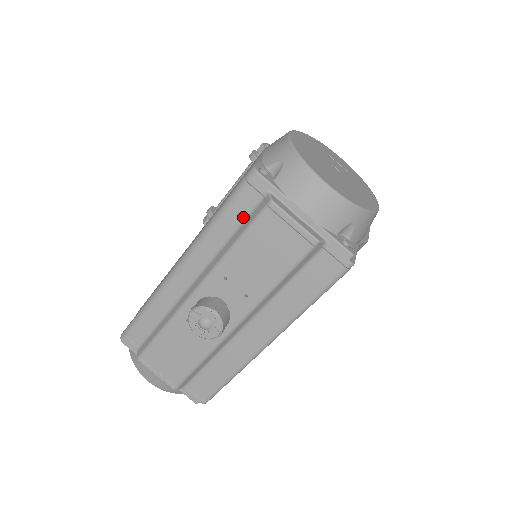
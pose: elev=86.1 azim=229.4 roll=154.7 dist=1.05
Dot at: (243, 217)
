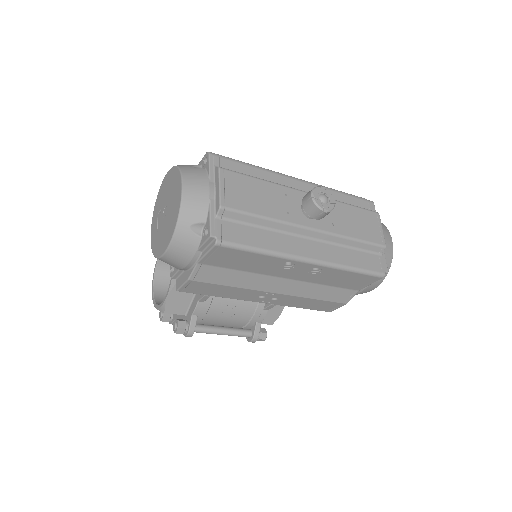
Dot at: (355, 205)
